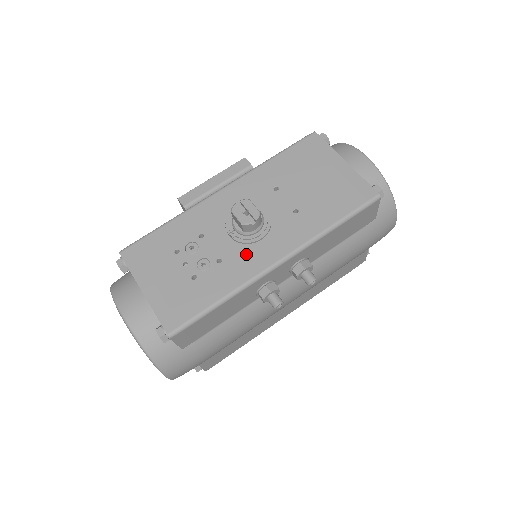
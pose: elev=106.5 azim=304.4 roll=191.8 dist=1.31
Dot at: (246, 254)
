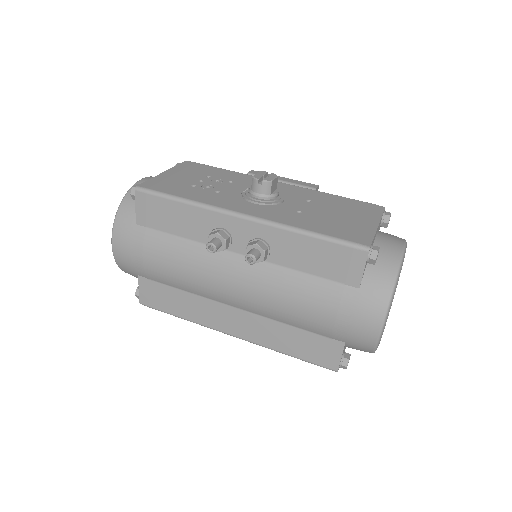
Dot at: (235, 200)
